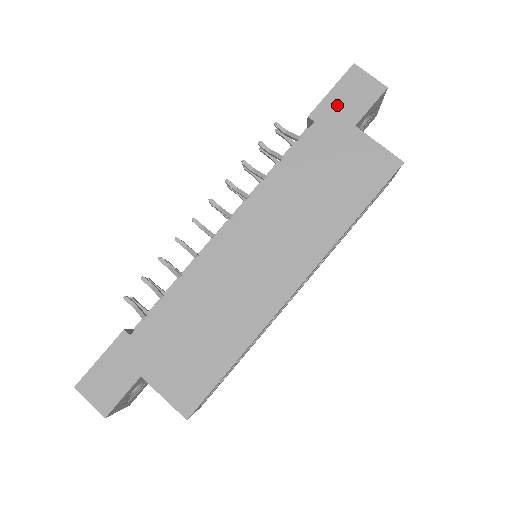
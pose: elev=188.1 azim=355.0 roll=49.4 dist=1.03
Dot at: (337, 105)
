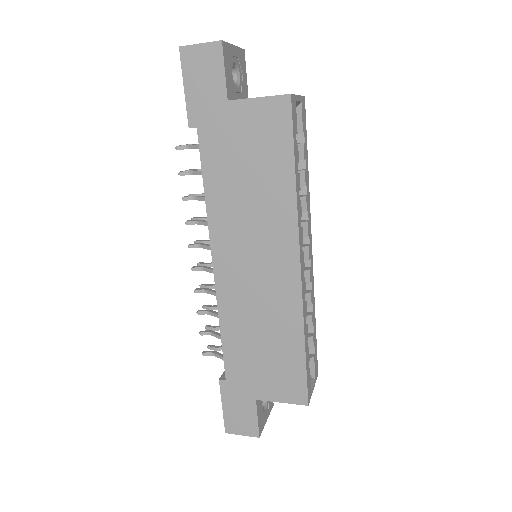
Dot at: (199, 97)
